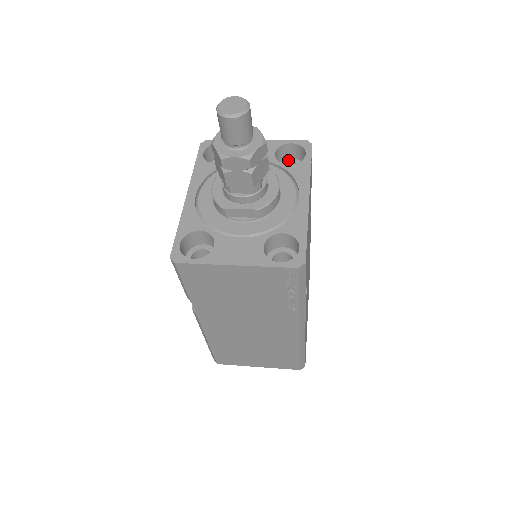
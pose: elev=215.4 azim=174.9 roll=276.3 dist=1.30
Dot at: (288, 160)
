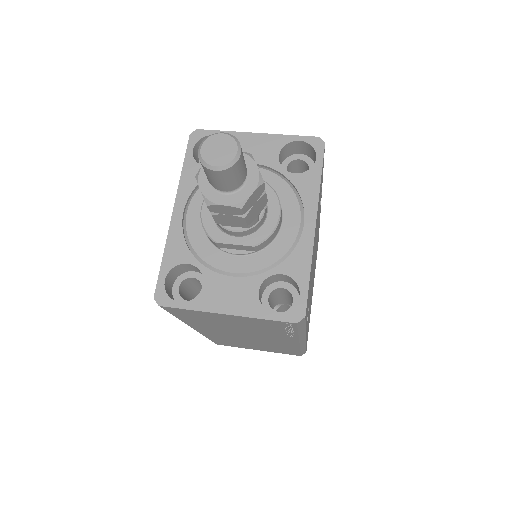
Dot at: (295, 156)
